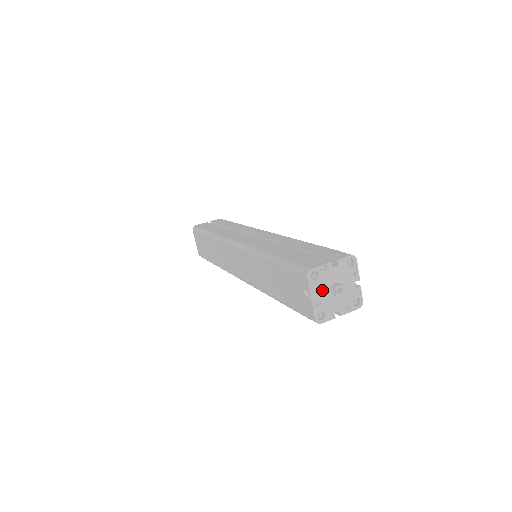
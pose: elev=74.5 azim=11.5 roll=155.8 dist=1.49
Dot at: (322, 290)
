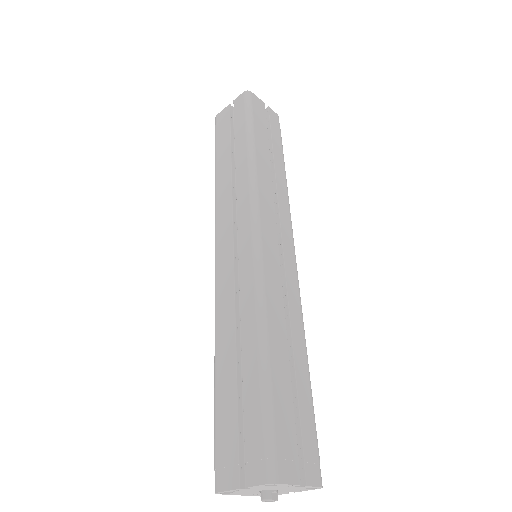
Dot at: (249, 493)
